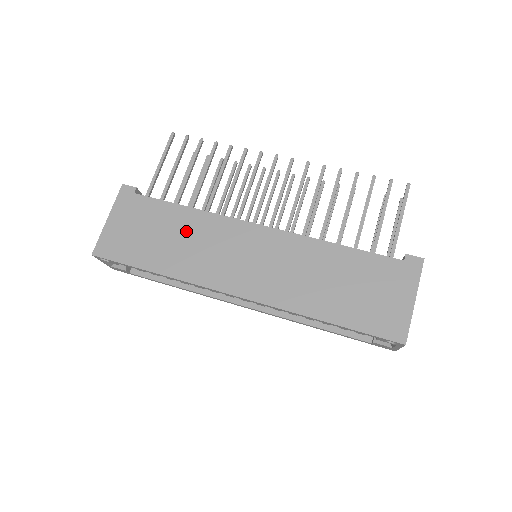
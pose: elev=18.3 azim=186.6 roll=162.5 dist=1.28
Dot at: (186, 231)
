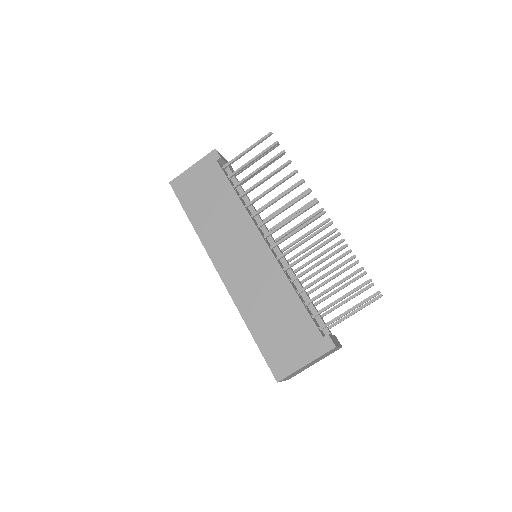
Dot at: (224, 210)
